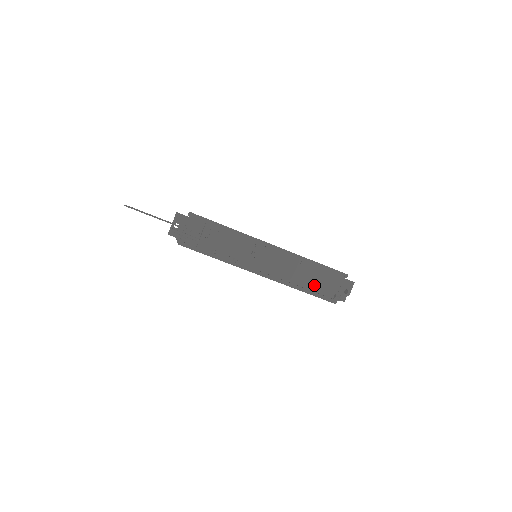
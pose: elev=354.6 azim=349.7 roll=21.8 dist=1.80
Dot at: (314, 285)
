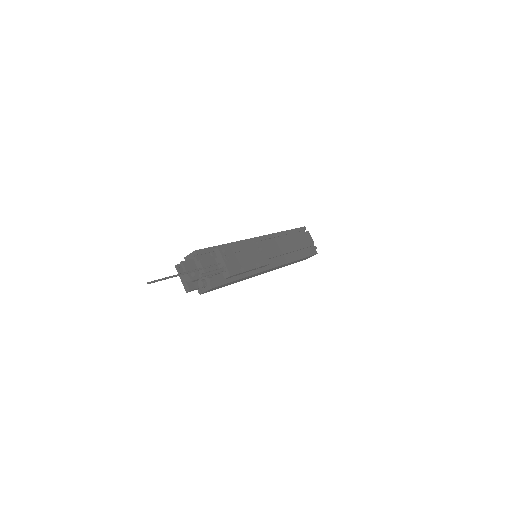
Dot at: (299, 249)
